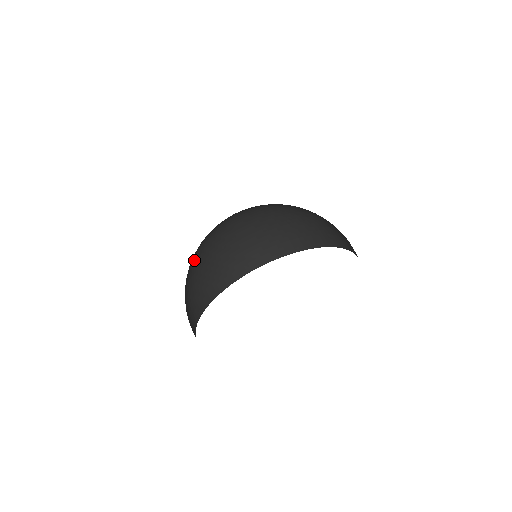
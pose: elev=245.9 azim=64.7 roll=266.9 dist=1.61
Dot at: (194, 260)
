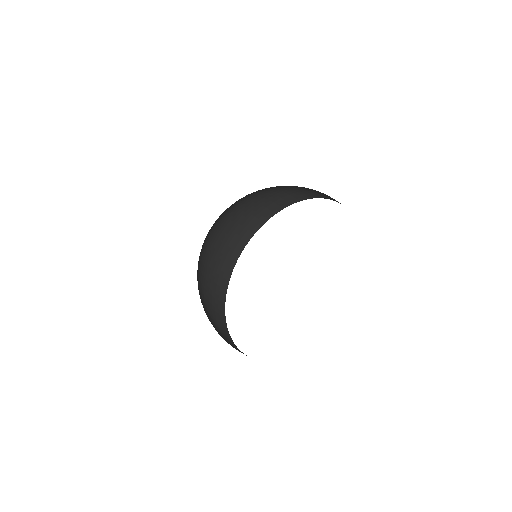
Dot at: (209, 239)
